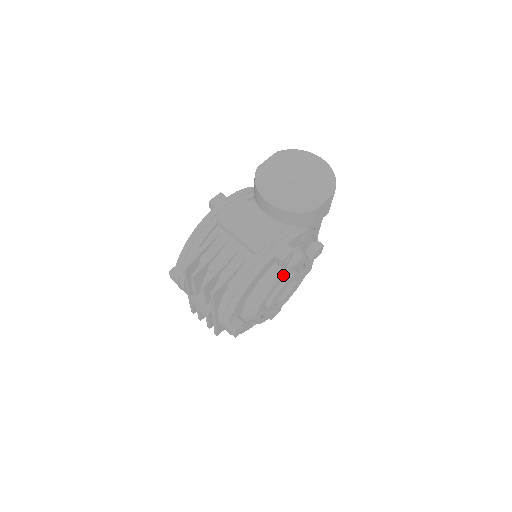
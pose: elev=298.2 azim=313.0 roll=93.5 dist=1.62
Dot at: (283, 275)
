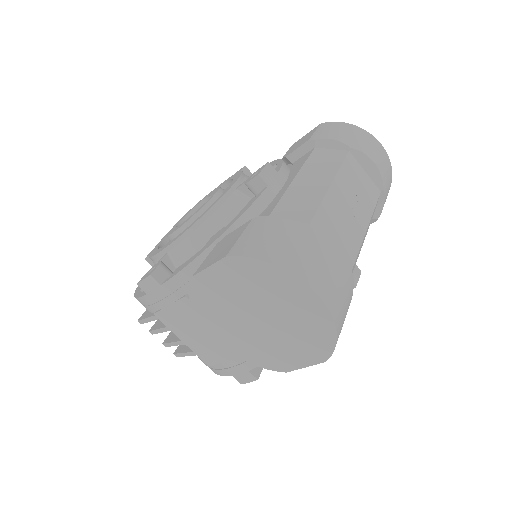
Dot at: occluded
